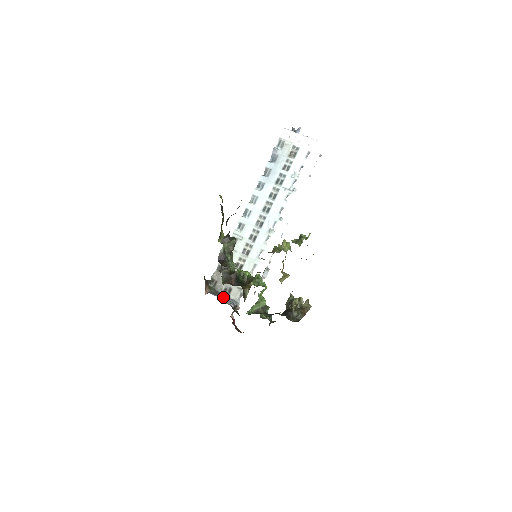
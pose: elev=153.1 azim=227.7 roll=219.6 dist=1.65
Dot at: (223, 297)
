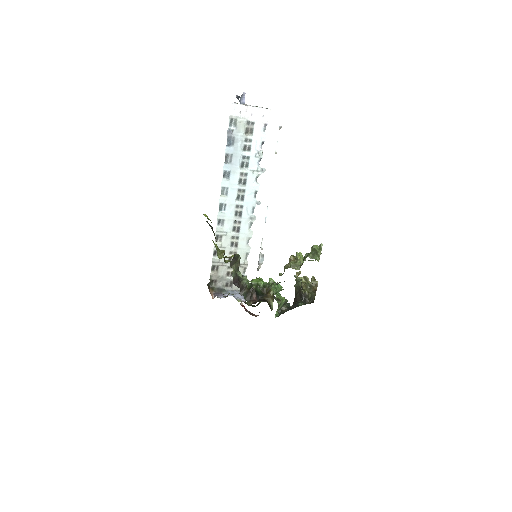
Dot at: (228, 292)
